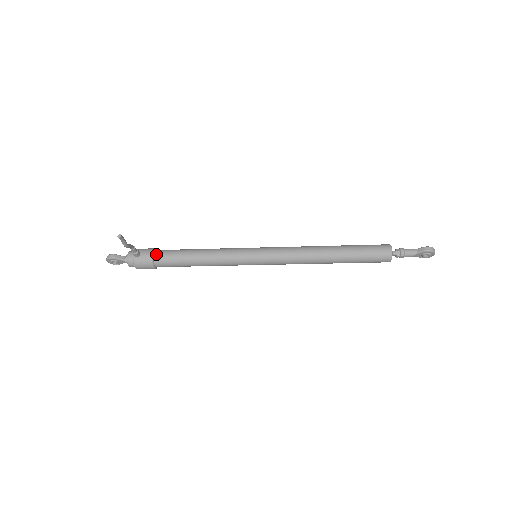
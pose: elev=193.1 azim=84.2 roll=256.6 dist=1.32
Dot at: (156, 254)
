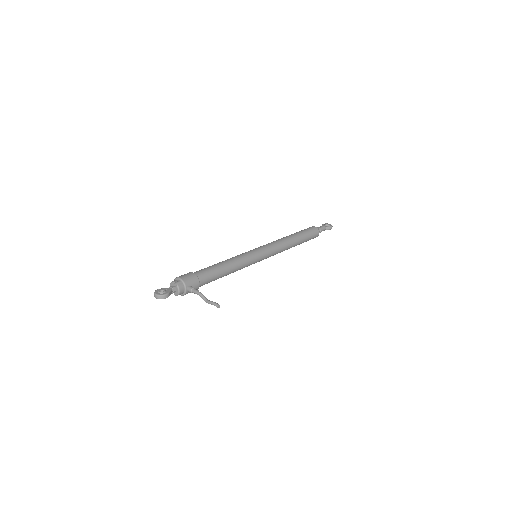
Dot at: (201, 282)
